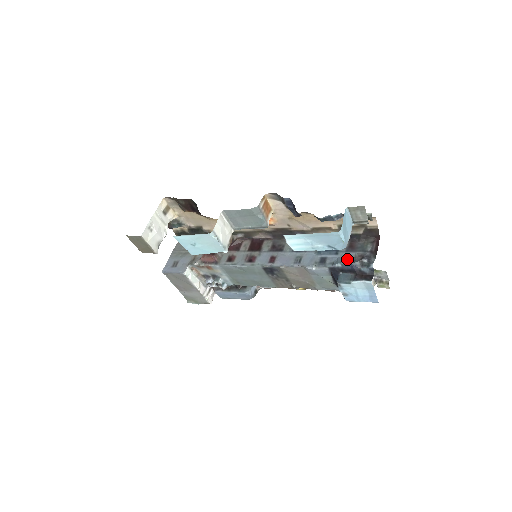
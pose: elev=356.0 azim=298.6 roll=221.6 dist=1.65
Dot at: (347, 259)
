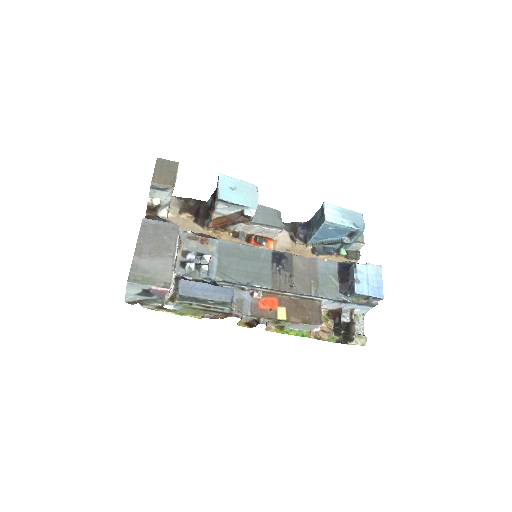
Dot at: occluded
